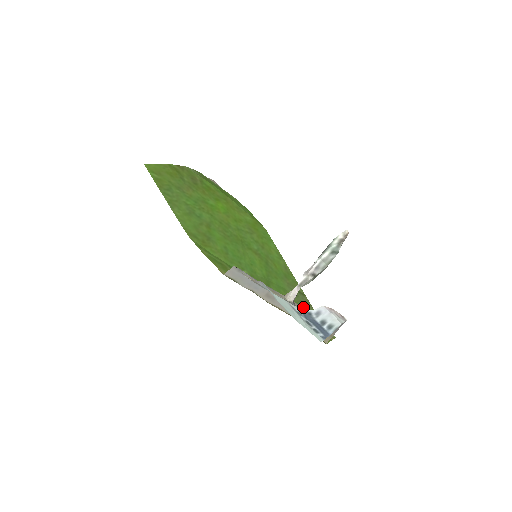
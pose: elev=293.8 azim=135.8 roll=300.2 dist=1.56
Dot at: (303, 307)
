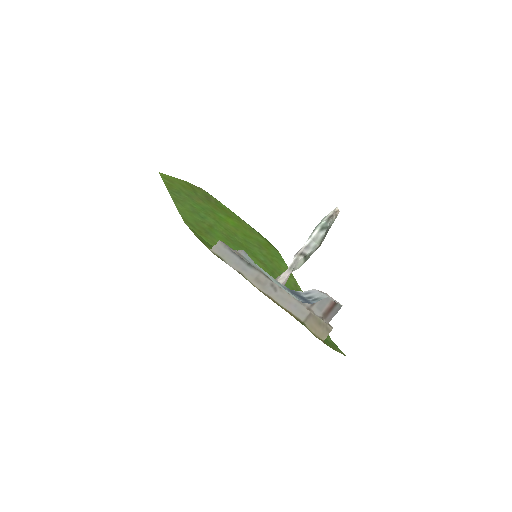
Dot at: occluded
